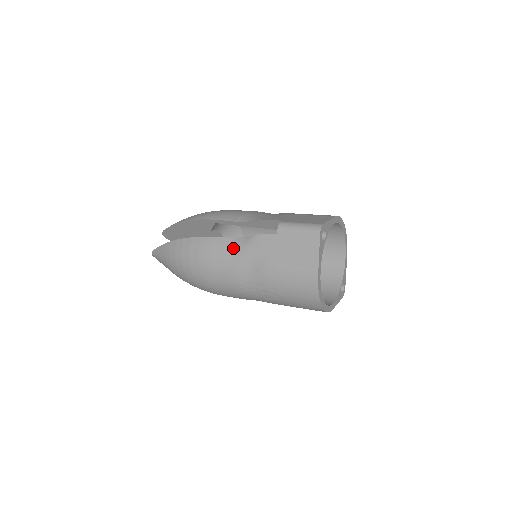
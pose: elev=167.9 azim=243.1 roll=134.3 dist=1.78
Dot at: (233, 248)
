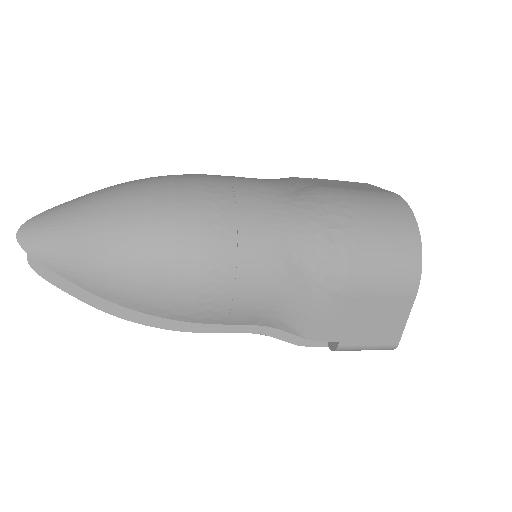
Dot at: occluded
